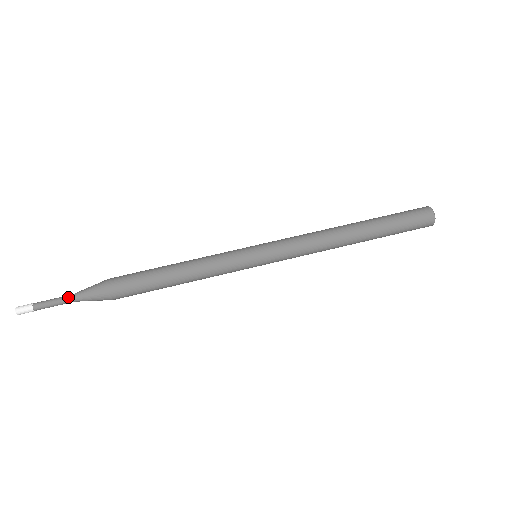
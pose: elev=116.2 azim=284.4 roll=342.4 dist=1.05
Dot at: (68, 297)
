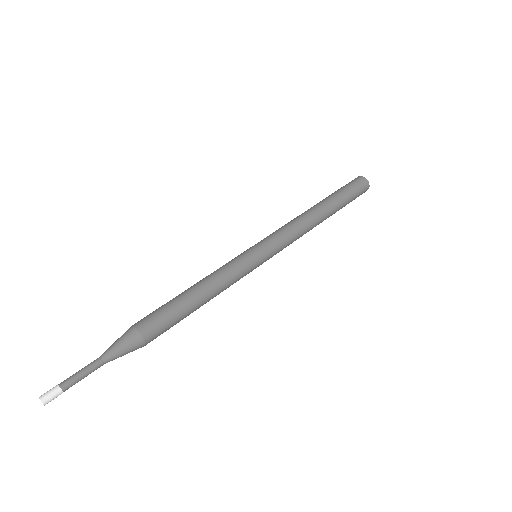
Dot at: (95, 360)
